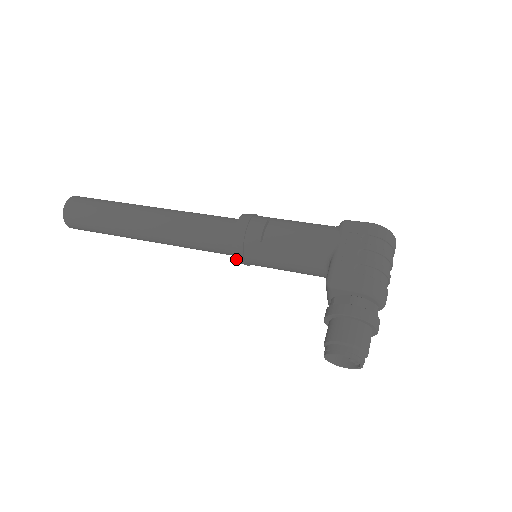
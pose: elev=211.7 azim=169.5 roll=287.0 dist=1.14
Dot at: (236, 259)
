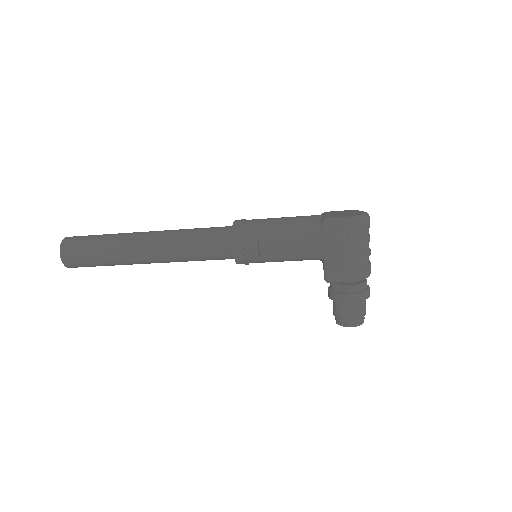
Dot at: occluded
